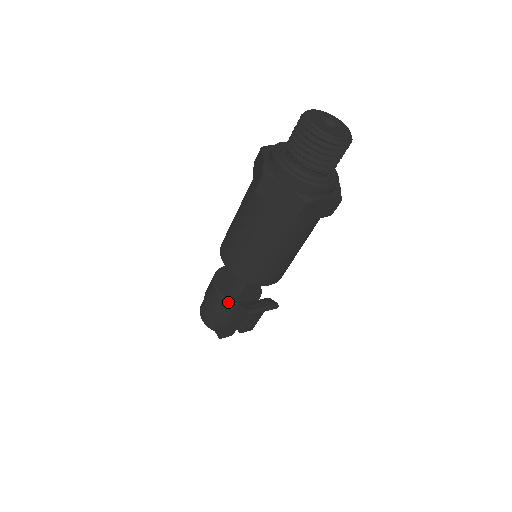
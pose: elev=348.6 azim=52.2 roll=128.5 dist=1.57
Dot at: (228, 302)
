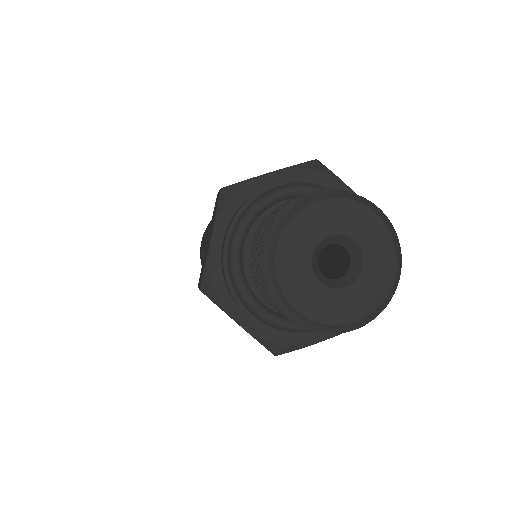
Dot at: occluded
